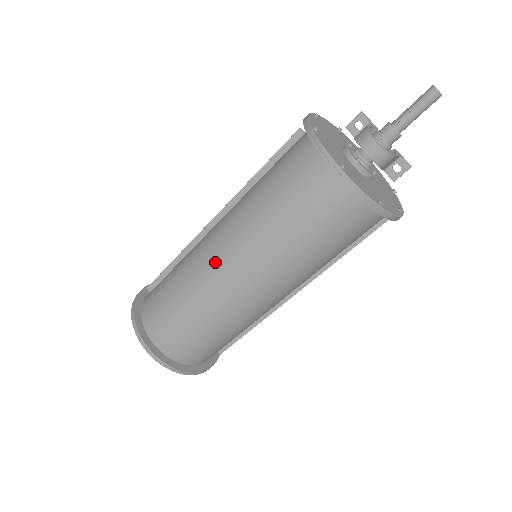
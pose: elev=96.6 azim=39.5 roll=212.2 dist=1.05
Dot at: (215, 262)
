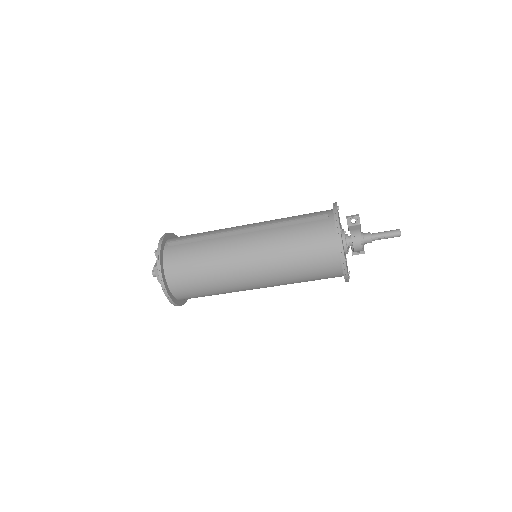
Dot at: (242, 263)
